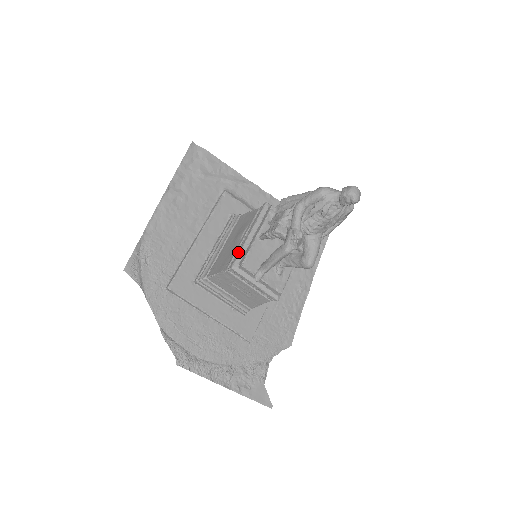
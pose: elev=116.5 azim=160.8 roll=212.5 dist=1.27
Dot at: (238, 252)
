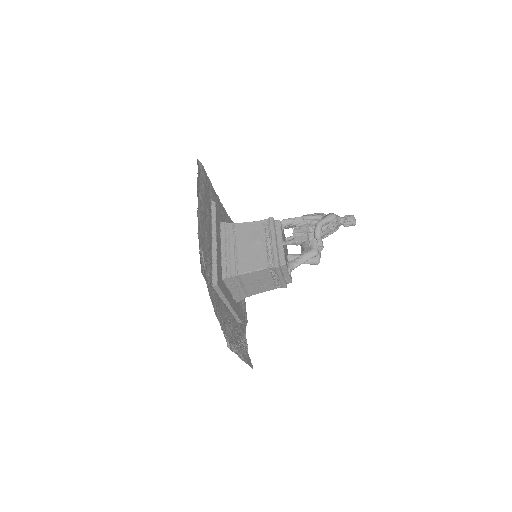
Dot at: (275, 254)
